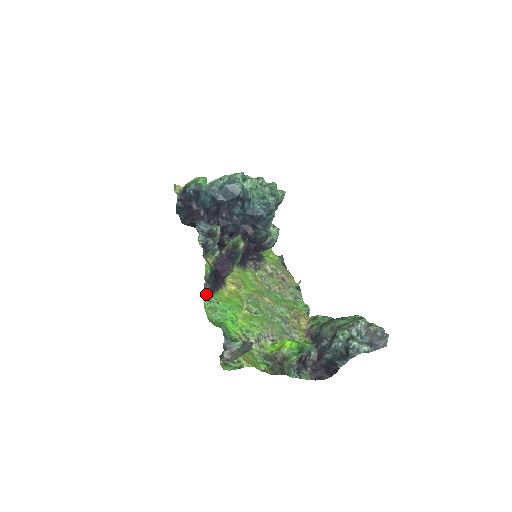
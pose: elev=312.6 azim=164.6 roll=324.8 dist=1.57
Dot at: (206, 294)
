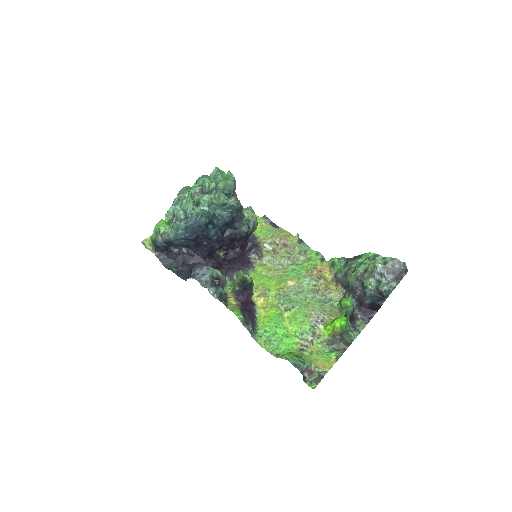
Dot at: (253, 334)
